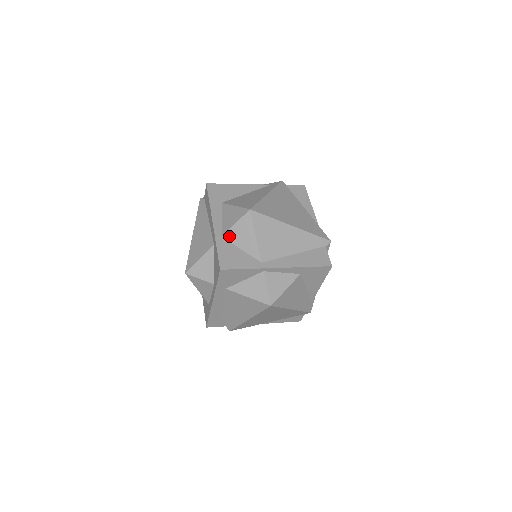
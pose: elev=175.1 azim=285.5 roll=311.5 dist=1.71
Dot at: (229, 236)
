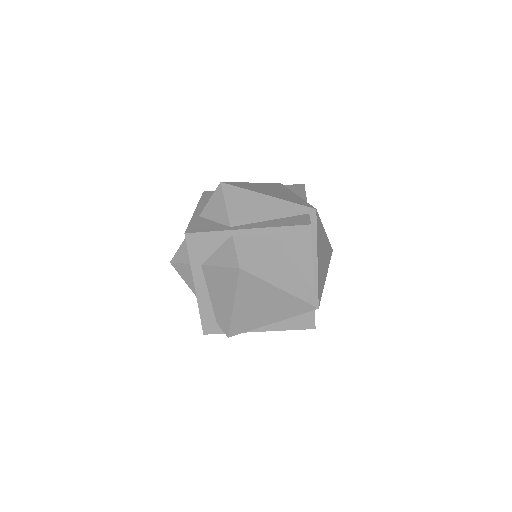
Dot at: (204, 213)
